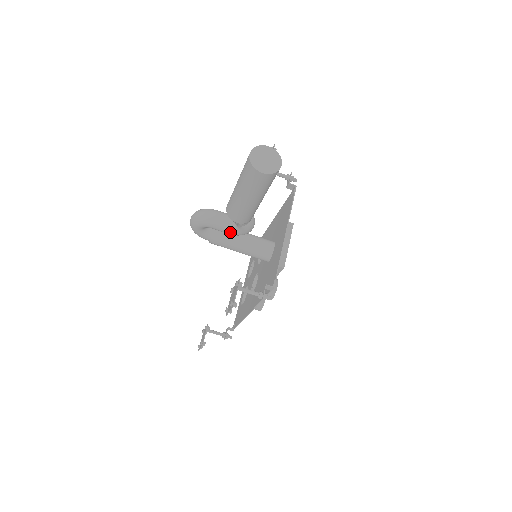
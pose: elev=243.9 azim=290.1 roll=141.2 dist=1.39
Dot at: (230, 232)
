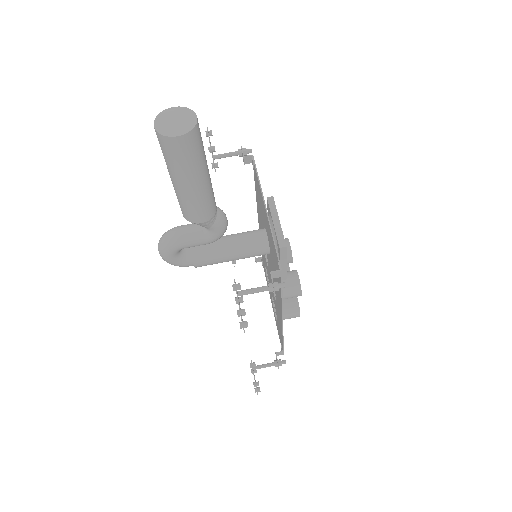
Dot at: (205, 241)
